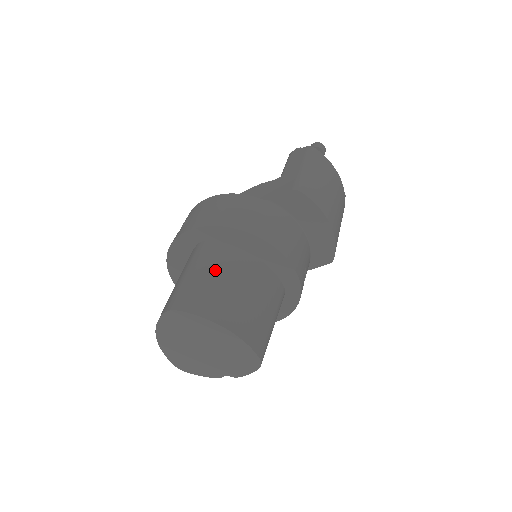
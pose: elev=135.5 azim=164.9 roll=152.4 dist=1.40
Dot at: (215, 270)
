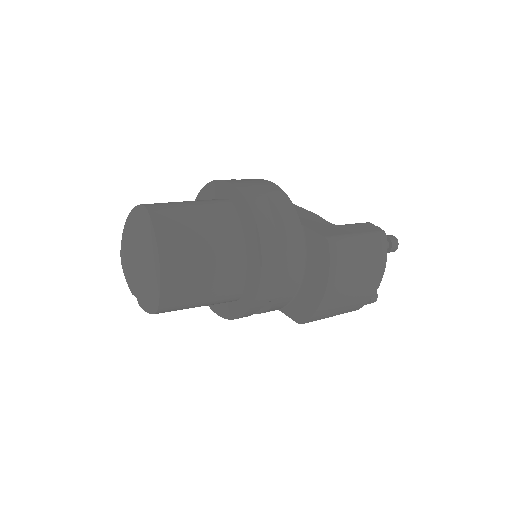
Dot at: (207, 221)
